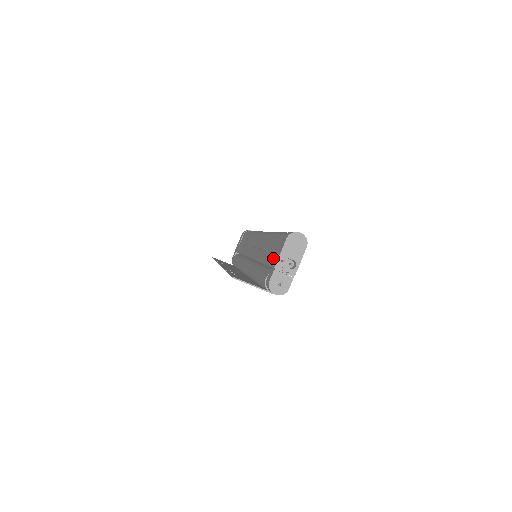
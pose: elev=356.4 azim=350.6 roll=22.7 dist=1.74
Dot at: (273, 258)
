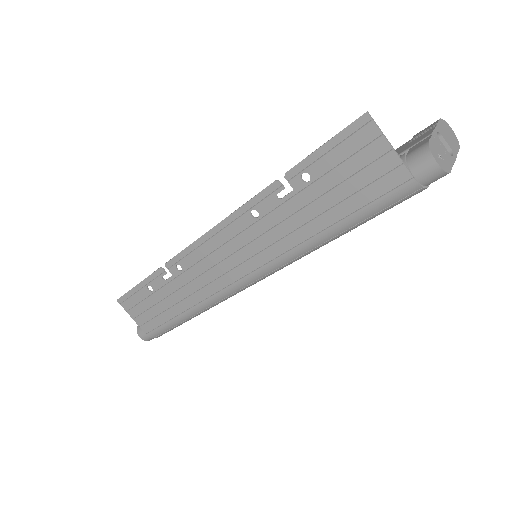
Dot at: (404, 147)
